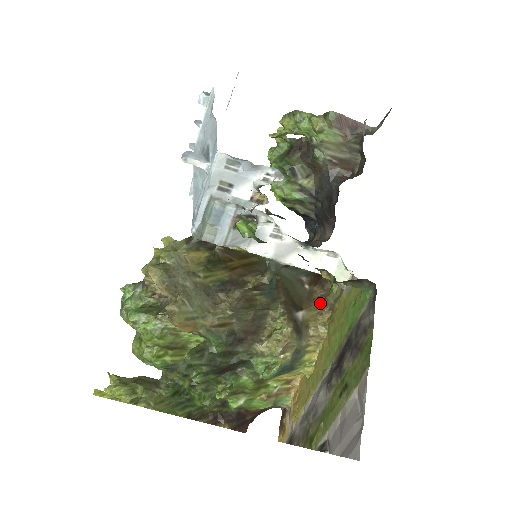
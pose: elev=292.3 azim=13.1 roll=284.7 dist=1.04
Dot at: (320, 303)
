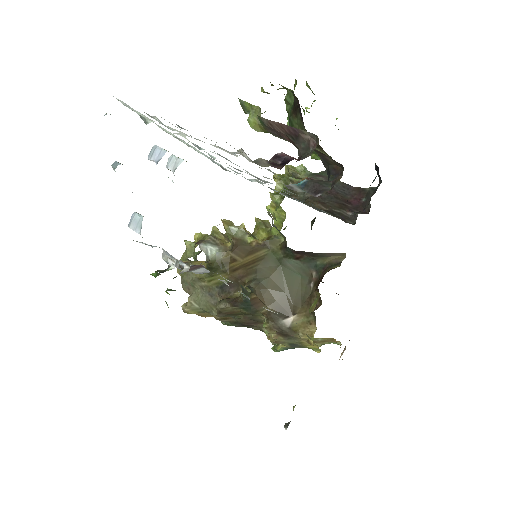
Dot at: (313, 312)
